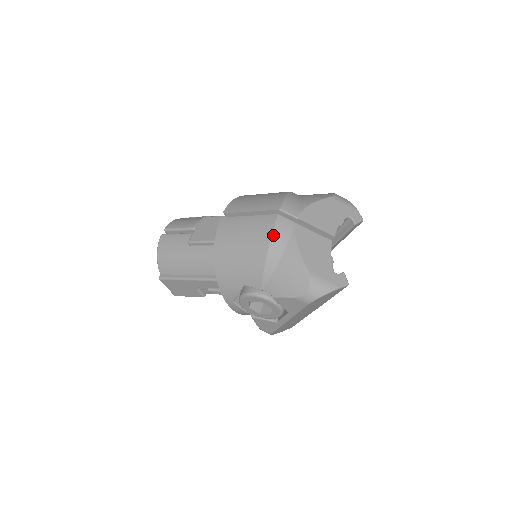
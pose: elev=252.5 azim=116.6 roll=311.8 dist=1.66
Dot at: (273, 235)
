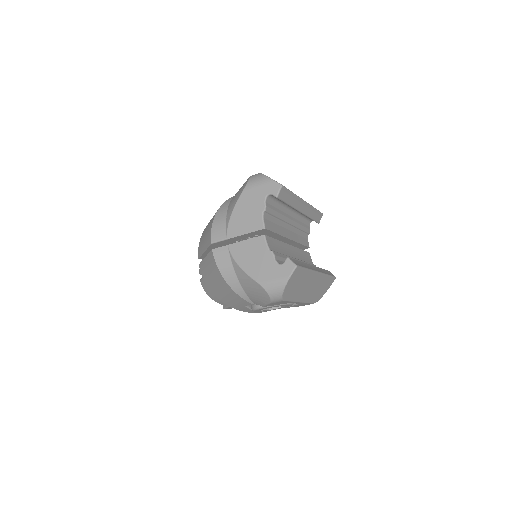
Dot at: (220, 270)
